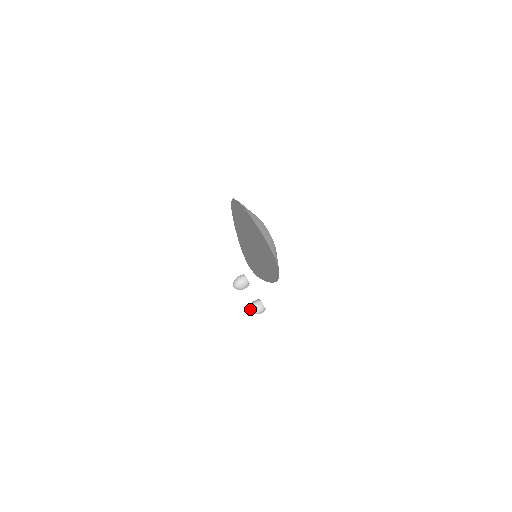
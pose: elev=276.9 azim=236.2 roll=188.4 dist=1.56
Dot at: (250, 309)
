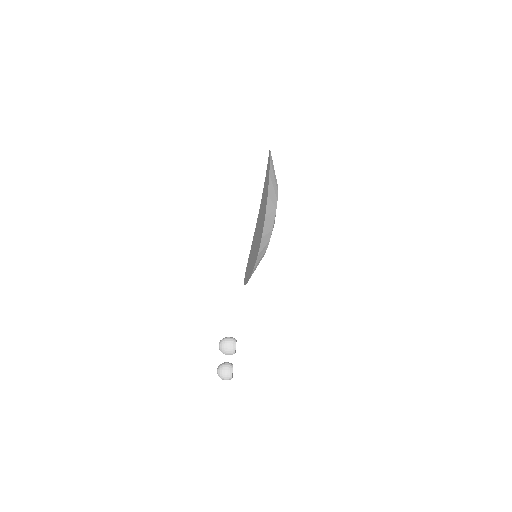
Dot at: (218, 367)
